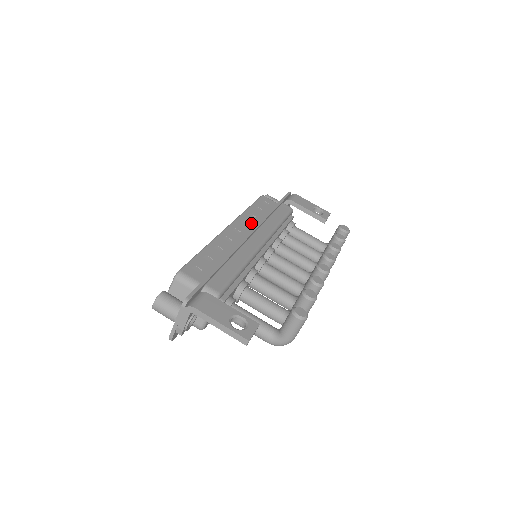
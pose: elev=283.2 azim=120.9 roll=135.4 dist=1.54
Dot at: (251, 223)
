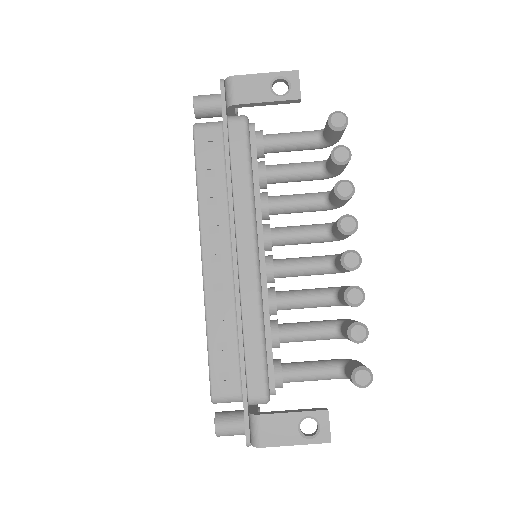
Dot at: (220, 221)
